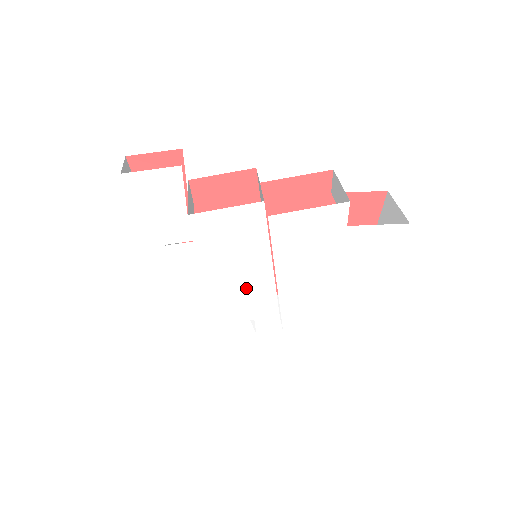
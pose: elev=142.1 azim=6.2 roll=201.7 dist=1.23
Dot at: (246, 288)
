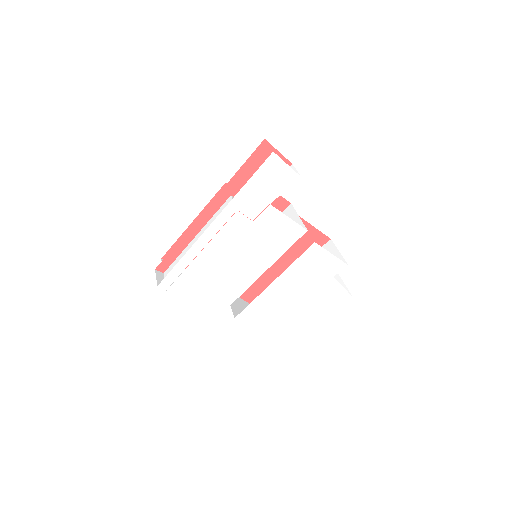
Dot at: (238, 272)
